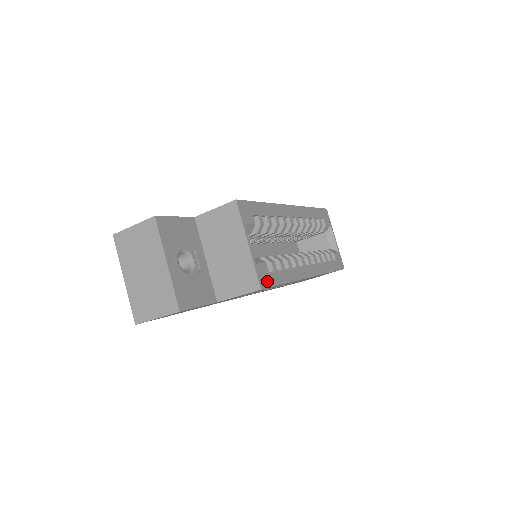
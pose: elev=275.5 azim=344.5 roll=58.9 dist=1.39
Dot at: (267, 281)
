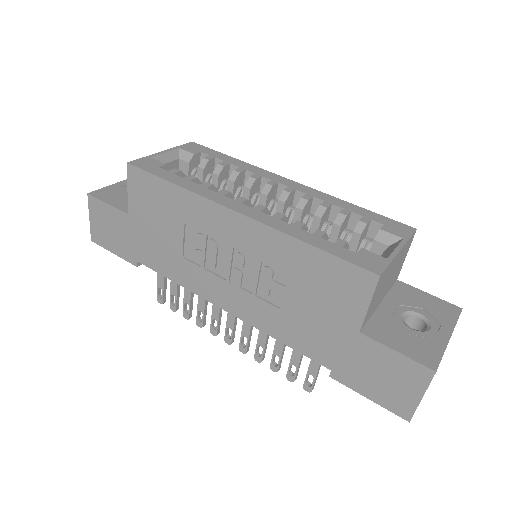
Dot at: (145, 167)
